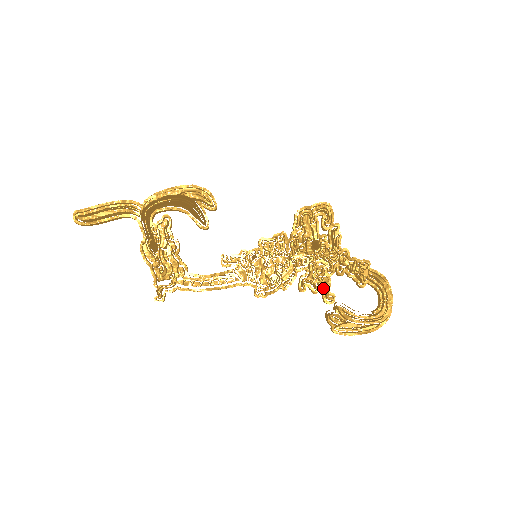
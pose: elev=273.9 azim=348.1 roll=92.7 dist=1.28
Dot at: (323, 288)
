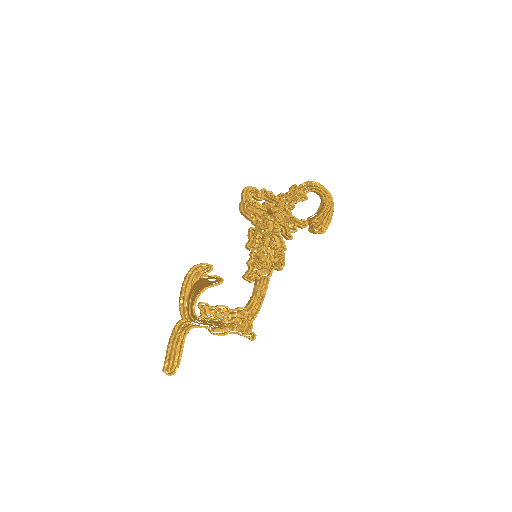
Dot at: (296, 224)
